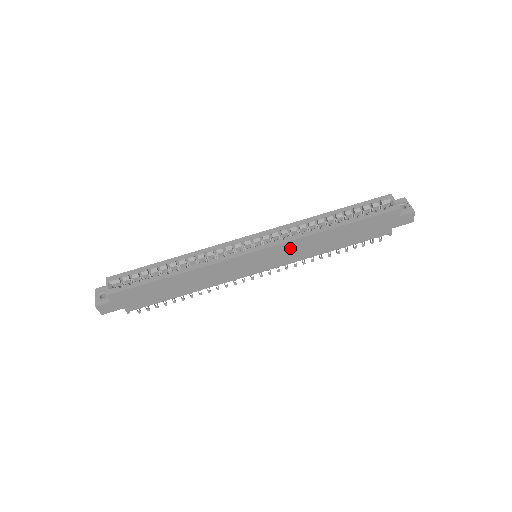
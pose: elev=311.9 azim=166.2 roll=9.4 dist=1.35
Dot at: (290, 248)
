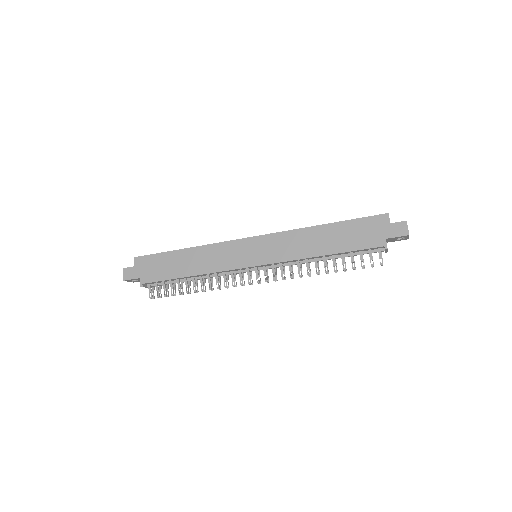
Dot at: (282, 241)
